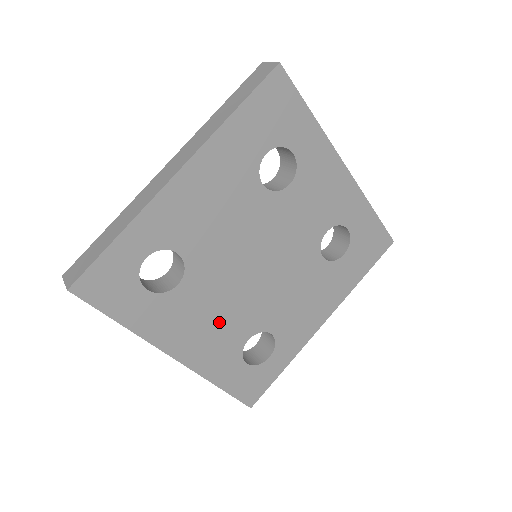
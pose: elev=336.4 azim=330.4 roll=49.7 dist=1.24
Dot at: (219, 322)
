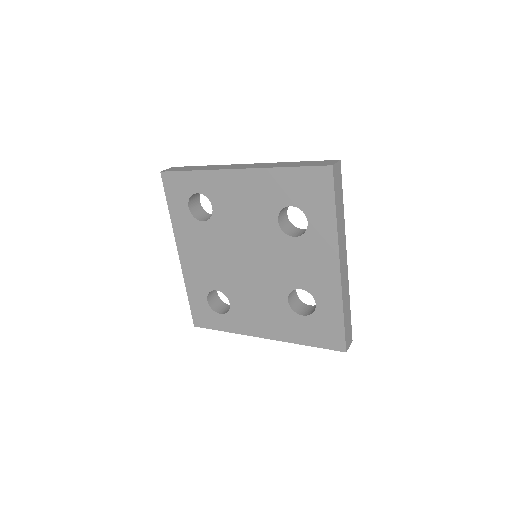
Dot at: (209, 263)
